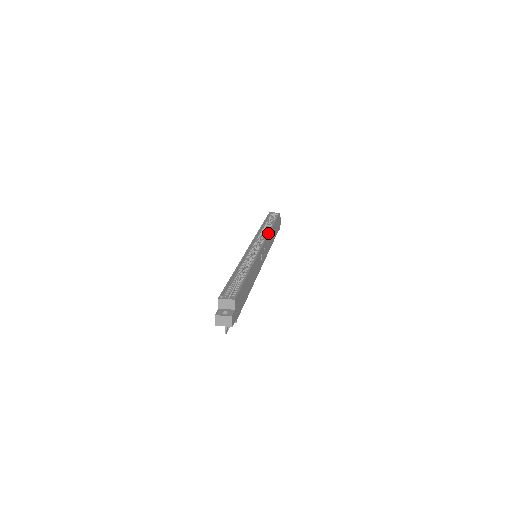
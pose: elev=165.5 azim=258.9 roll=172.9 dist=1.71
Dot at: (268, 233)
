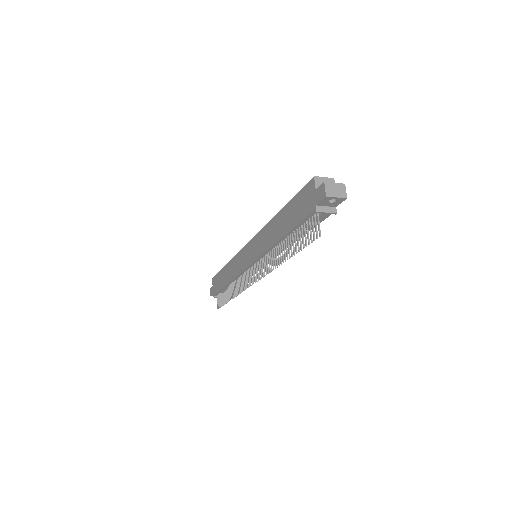
Dot at: occluded
